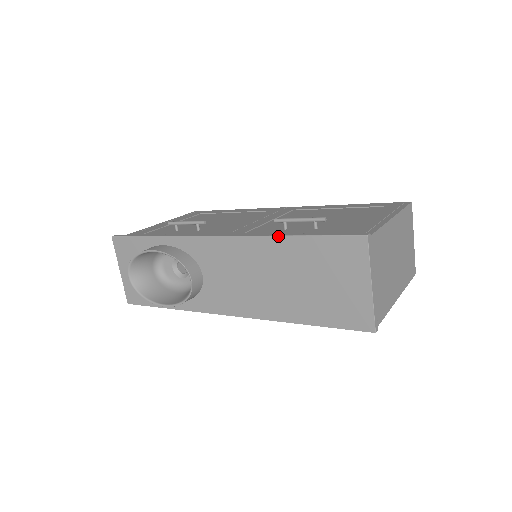
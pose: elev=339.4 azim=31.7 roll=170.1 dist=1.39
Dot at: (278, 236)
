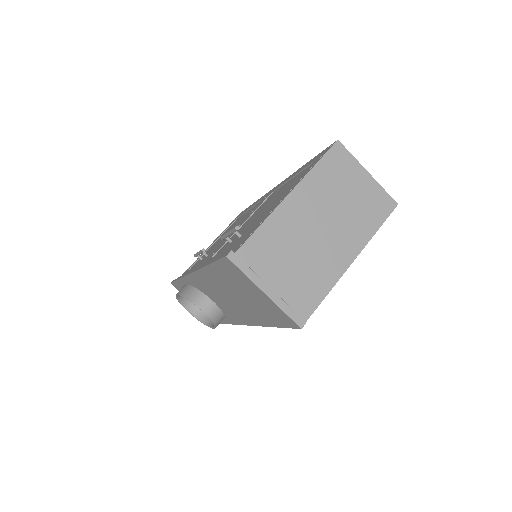
Dot at: (204, 267)
